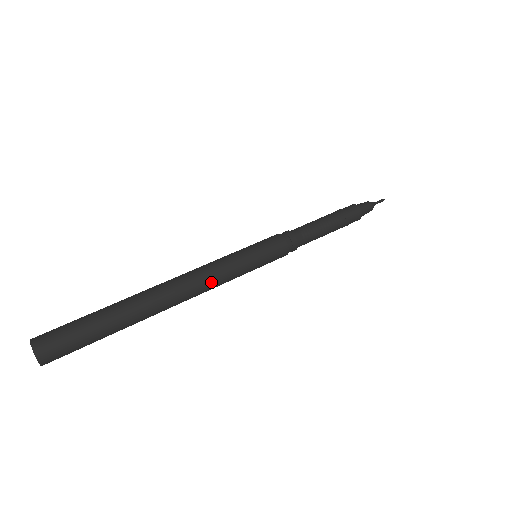
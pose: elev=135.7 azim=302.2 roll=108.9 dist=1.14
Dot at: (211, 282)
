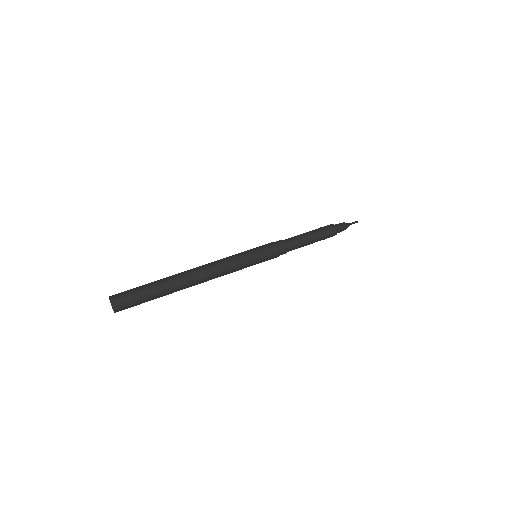
Dot at: (221, 265)
